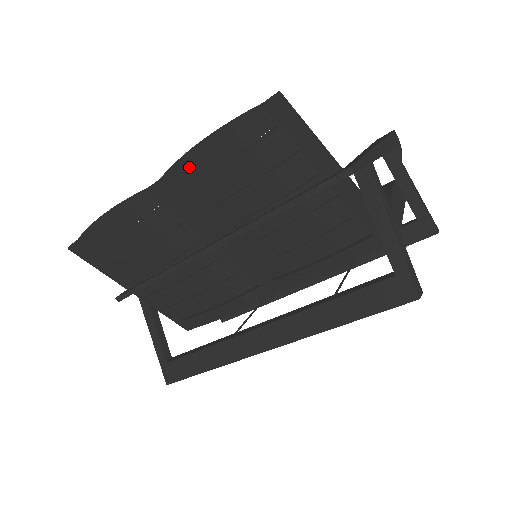
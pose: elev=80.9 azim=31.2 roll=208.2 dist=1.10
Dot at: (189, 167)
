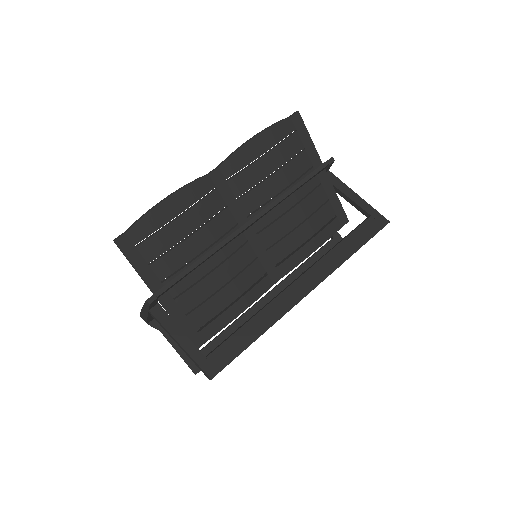
Dot at: (245, 153)
